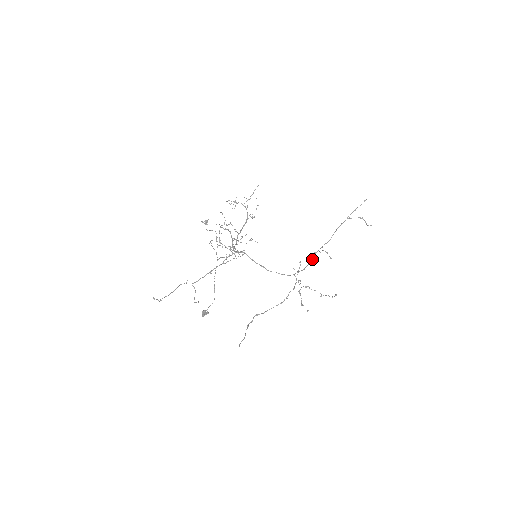
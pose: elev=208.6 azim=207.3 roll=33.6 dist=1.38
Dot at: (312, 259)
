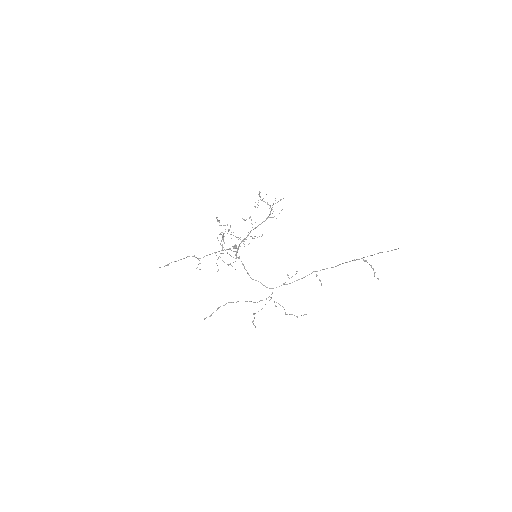
Dot at: occluded
